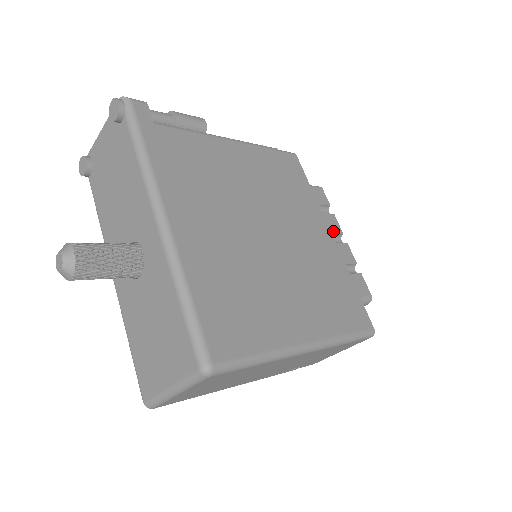
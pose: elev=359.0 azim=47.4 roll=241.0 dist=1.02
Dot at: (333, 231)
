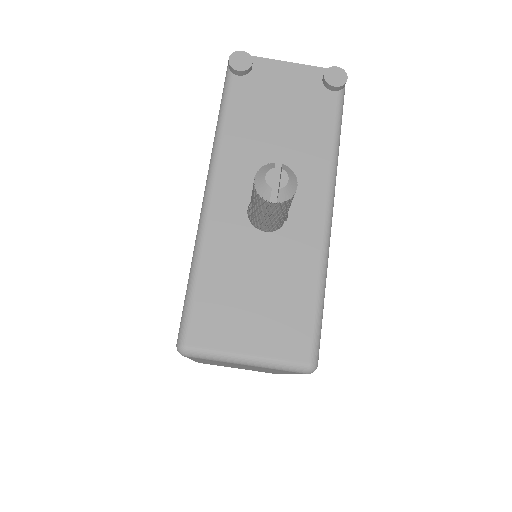
Dot at: occluded
